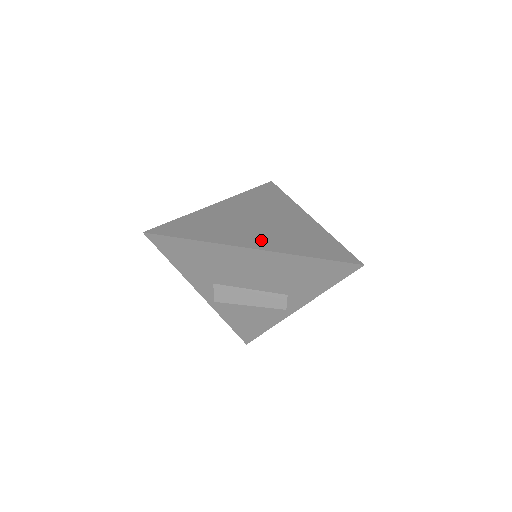
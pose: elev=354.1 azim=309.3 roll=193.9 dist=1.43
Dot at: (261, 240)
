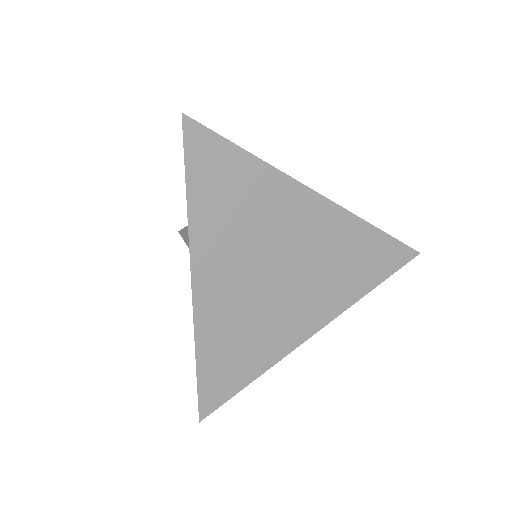
Dot at: (312, 311)
